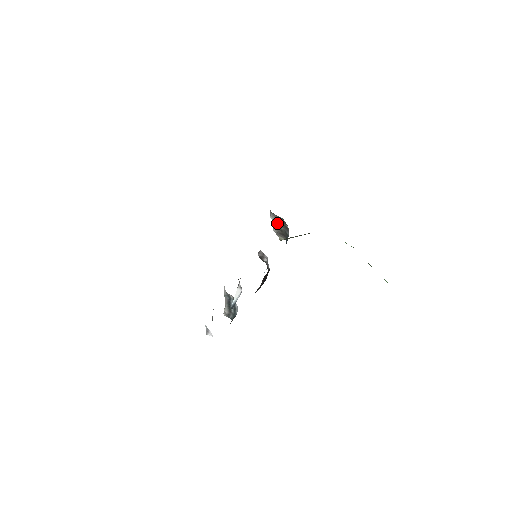
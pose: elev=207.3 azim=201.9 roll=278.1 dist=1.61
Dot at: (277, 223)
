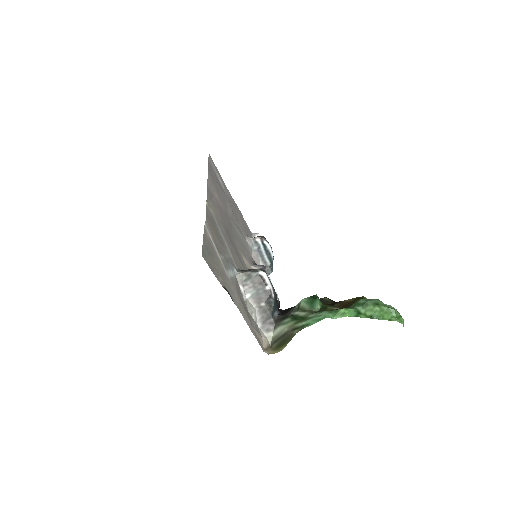
Dot at: (256, 300)
